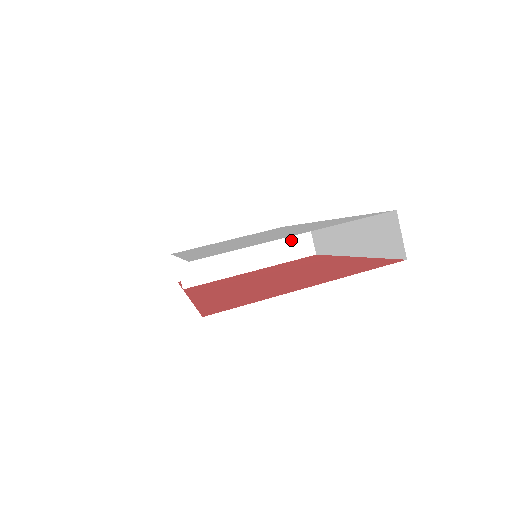
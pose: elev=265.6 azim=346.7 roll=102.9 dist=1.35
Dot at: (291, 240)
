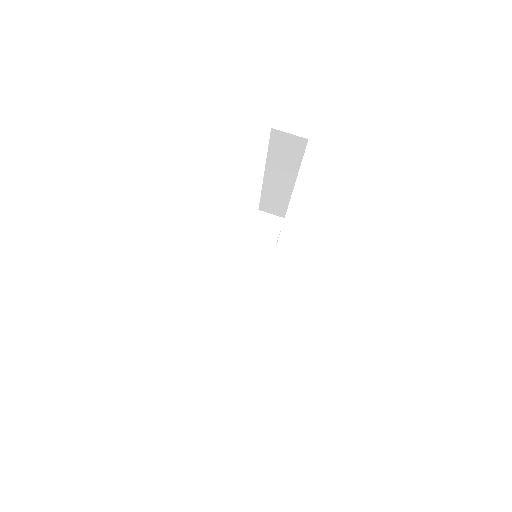
Dot at: (263, 229)
